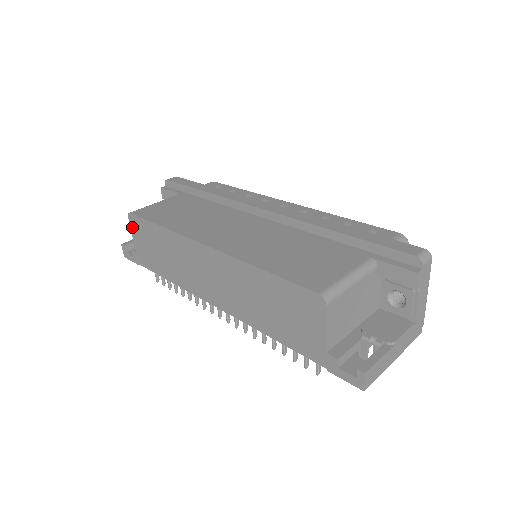
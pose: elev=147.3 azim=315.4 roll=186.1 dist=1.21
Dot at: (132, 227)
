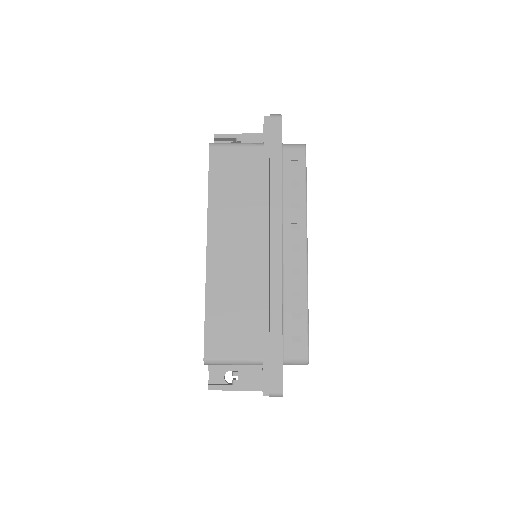
Dot at: occluded
